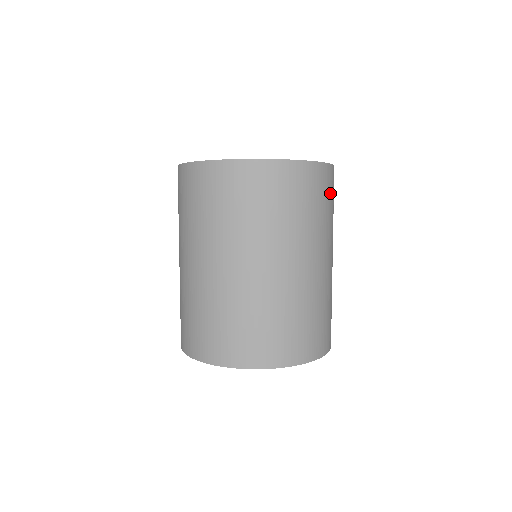
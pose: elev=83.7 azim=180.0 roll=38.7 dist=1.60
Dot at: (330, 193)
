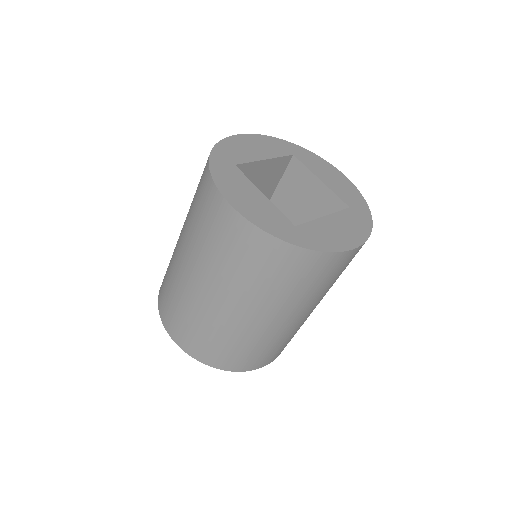
Dot at: occluded
